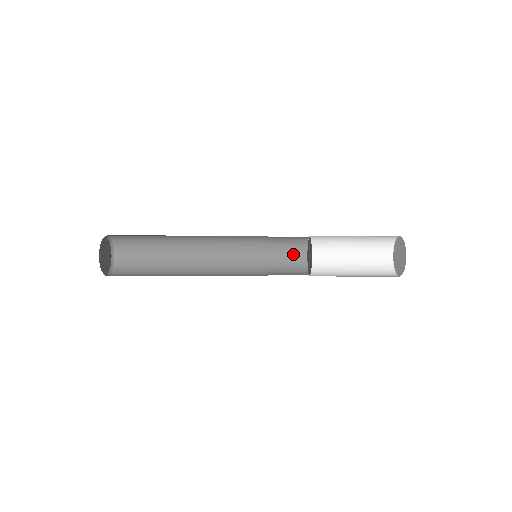
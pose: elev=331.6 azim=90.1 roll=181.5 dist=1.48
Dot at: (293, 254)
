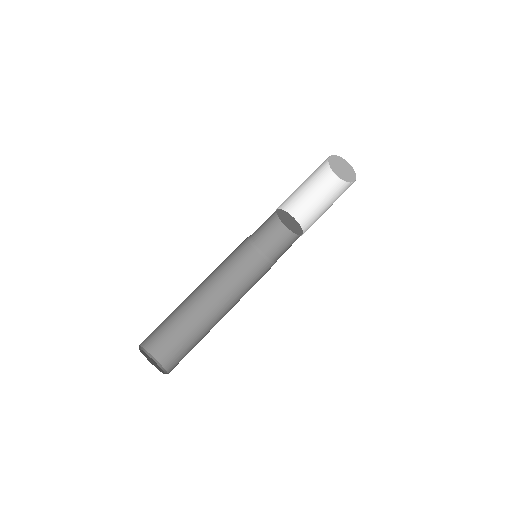
Dot at: (270, 227)
